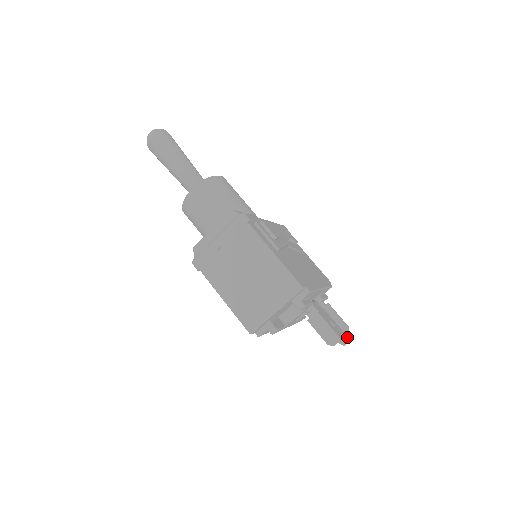
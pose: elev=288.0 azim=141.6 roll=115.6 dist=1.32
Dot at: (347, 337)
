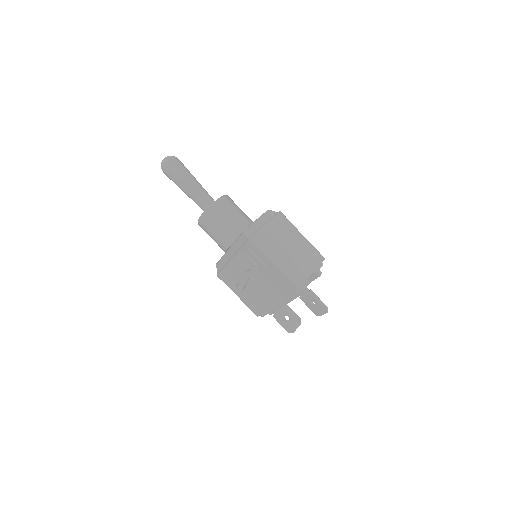
Dot at: occluded
